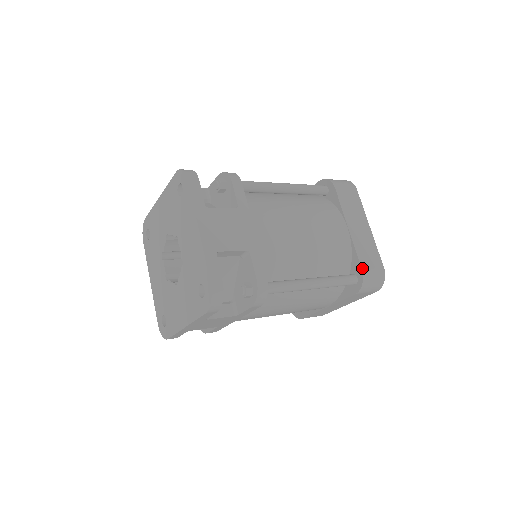
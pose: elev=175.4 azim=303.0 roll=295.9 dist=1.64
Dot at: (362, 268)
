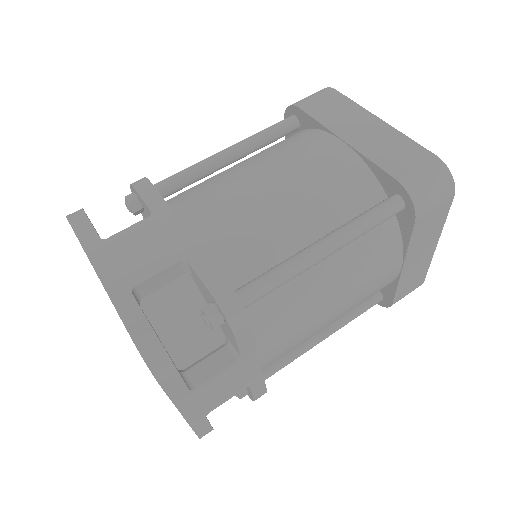
Dot at: (394, 302)
